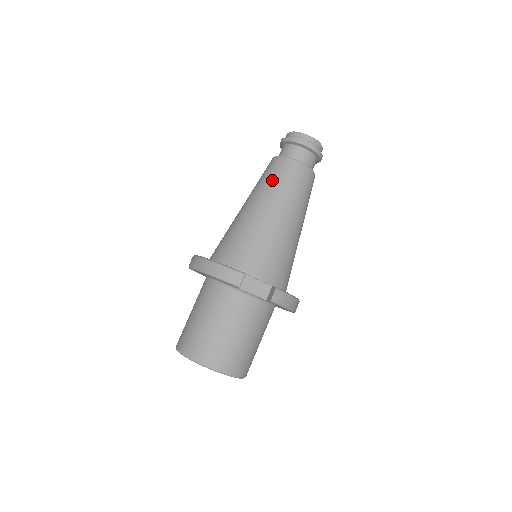
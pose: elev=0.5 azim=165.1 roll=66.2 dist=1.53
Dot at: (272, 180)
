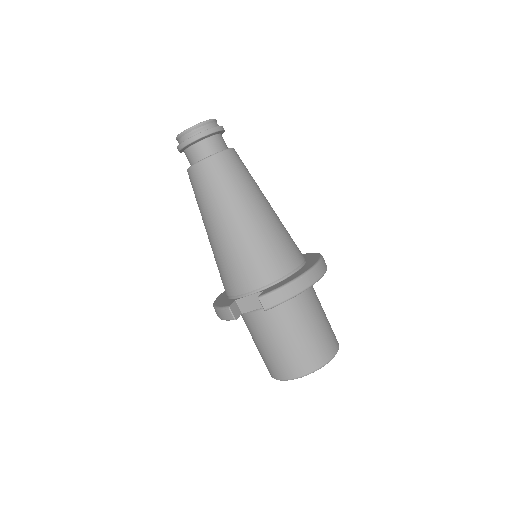
Dot at: (196, 200)
